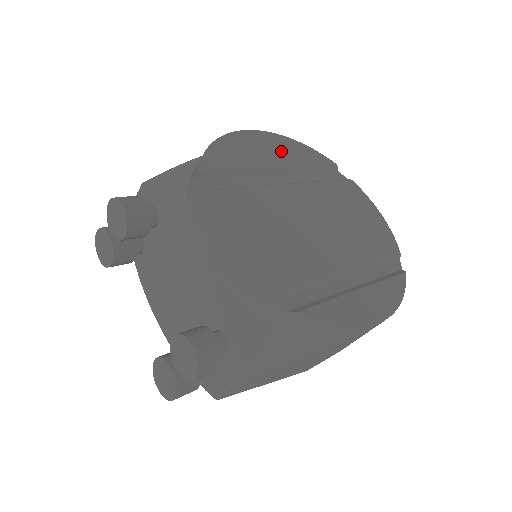
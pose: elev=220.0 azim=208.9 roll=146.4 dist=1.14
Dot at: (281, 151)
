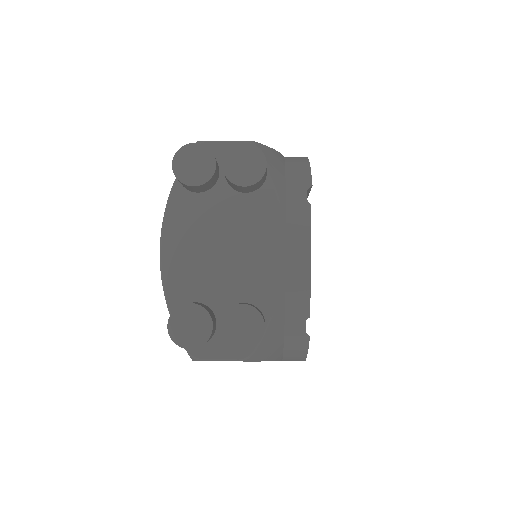
Dot at: occluded
